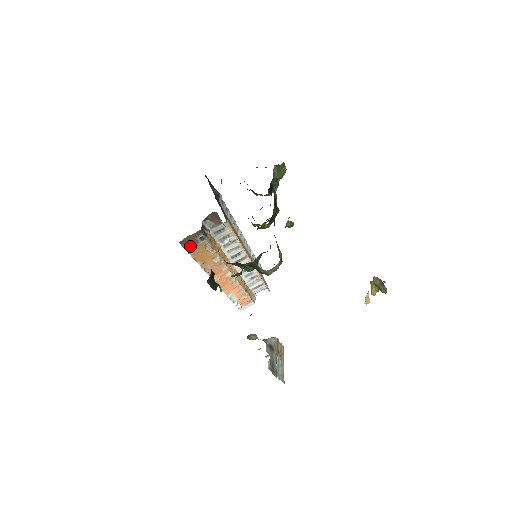
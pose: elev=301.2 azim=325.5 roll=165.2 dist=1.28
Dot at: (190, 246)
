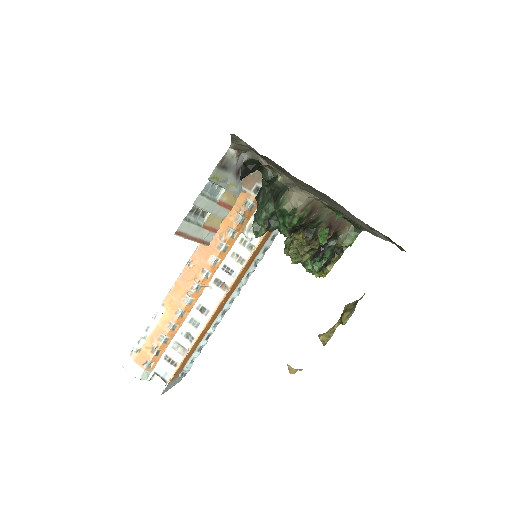
Dot at: (244, 184)
